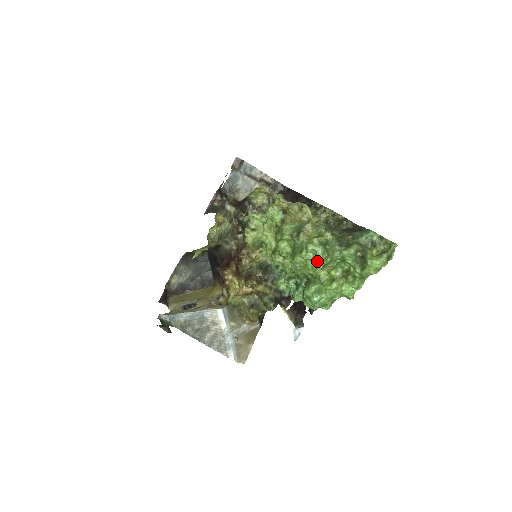
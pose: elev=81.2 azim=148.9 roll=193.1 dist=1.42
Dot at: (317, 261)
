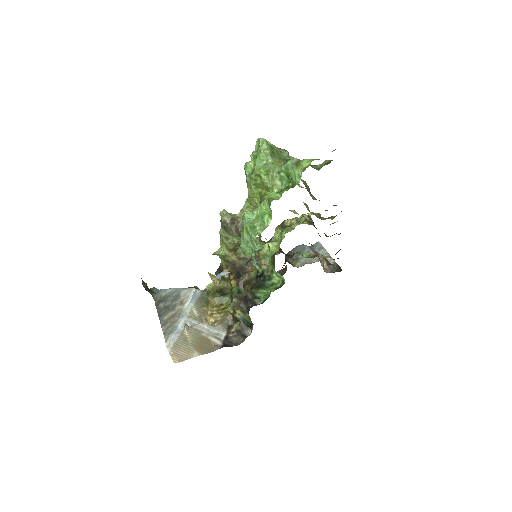
Dot at: (257, 154)
